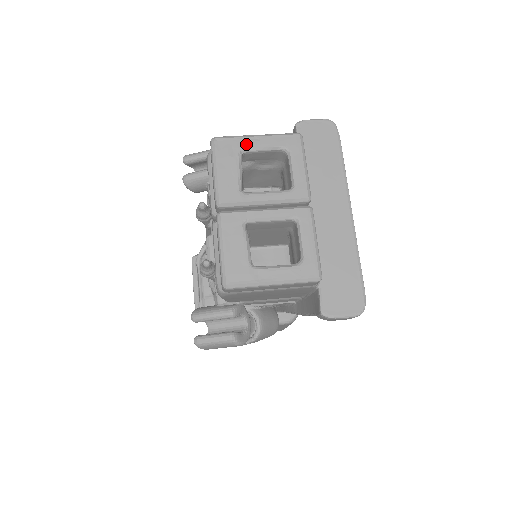
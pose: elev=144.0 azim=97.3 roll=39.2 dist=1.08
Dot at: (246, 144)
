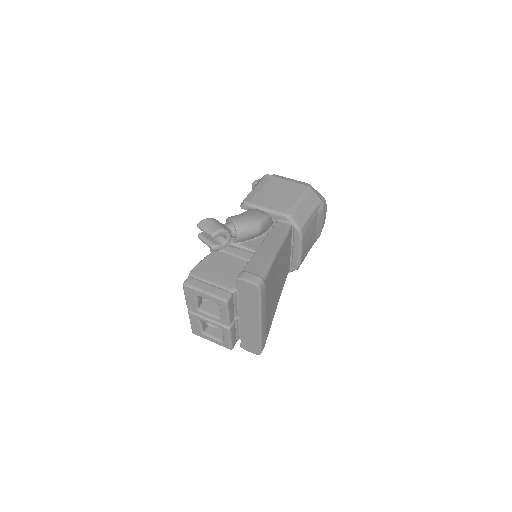
Dot at: (199, 294)
